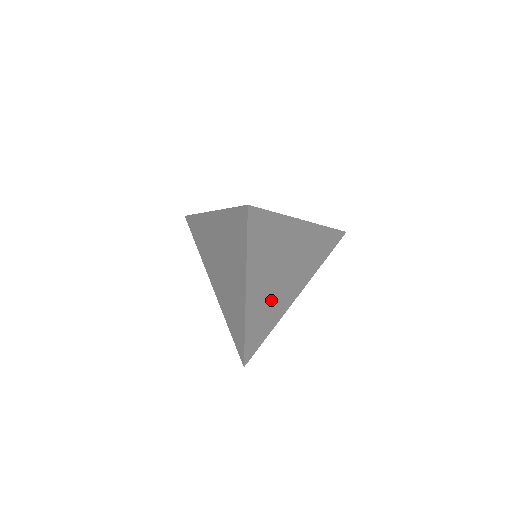
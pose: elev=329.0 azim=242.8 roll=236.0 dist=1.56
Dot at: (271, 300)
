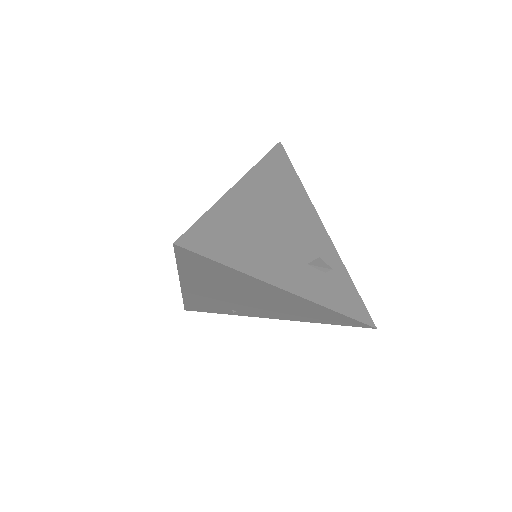
Dot at: (224, 302)
